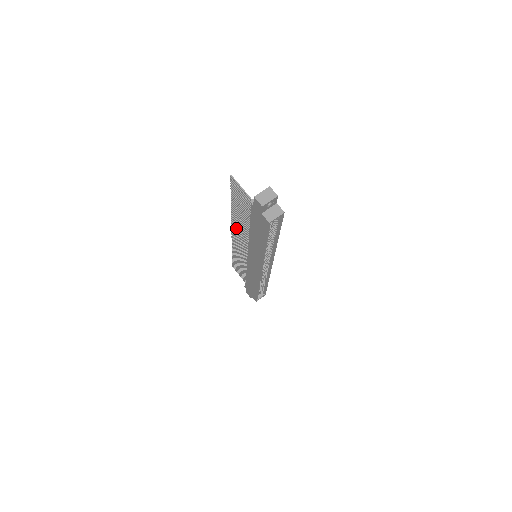
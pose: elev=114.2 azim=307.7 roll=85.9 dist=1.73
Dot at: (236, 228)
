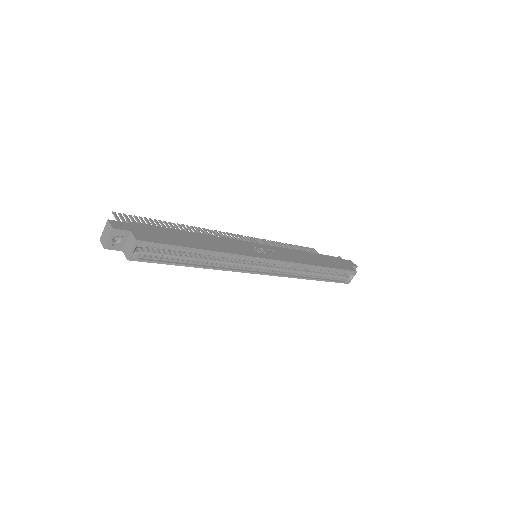
Dot at: occluded
